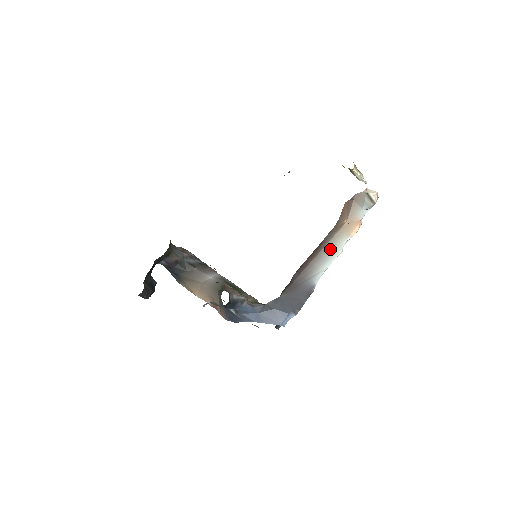
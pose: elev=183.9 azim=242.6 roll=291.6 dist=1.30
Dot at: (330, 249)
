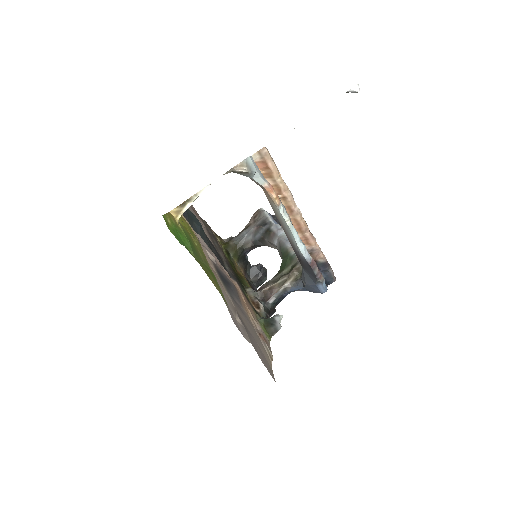
Dot at: (281, 222)
